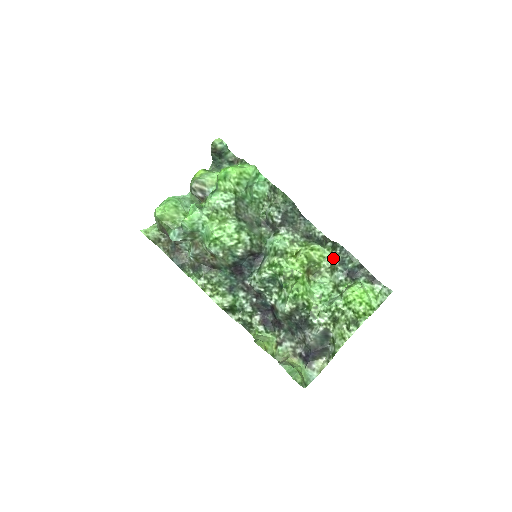
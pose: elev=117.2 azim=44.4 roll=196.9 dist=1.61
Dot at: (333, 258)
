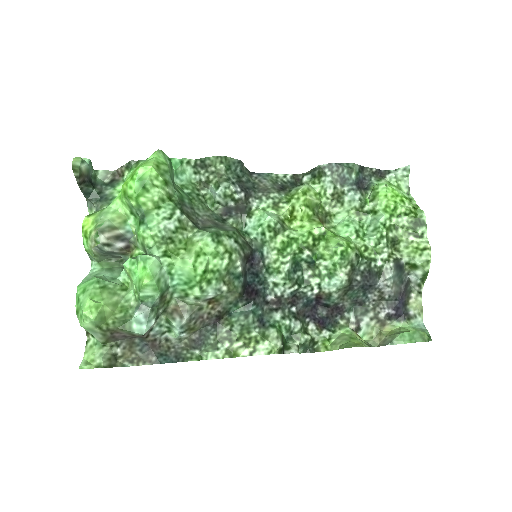
Dot at: (328, 186)
